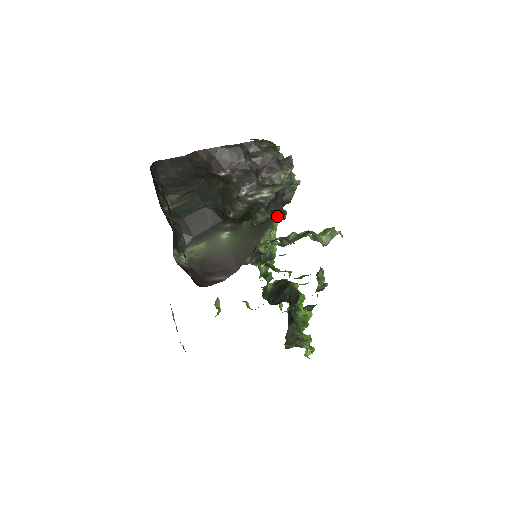
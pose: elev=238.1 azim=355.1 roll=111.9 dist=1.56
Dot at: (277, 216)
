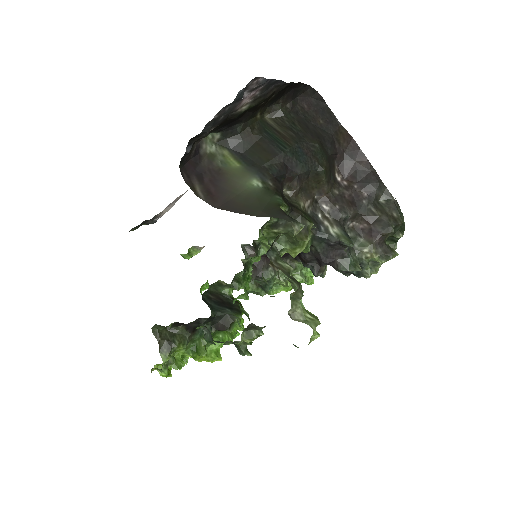
Dot at: (300, 226)
